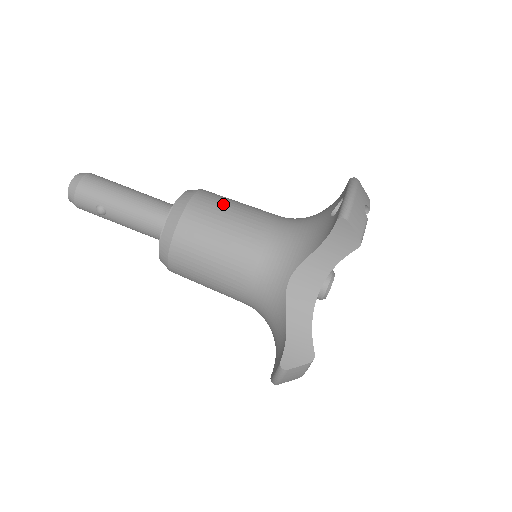
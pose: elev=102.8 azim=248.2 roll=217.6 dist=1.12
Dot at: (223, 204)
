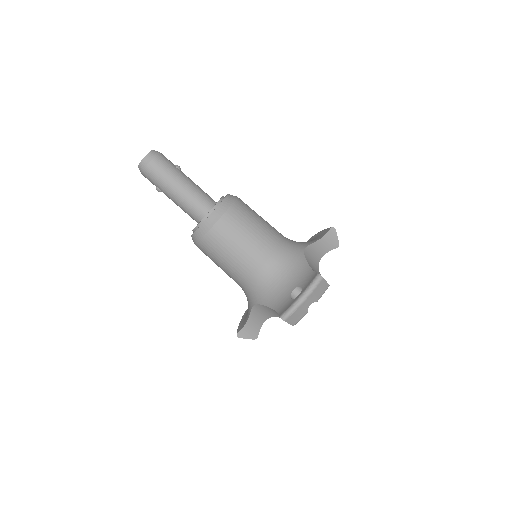
Dot at: (235, 236)
